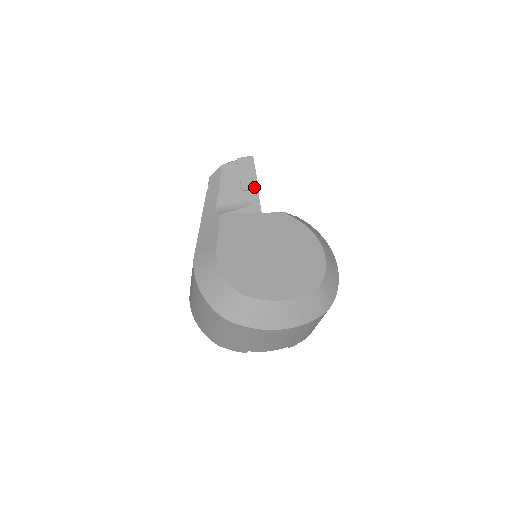
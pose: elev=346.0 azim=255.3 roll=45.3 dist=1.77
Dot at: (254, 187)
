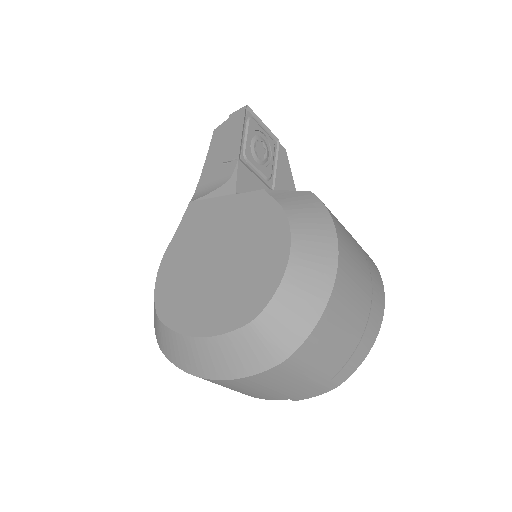
Dot at: (235, 155)
